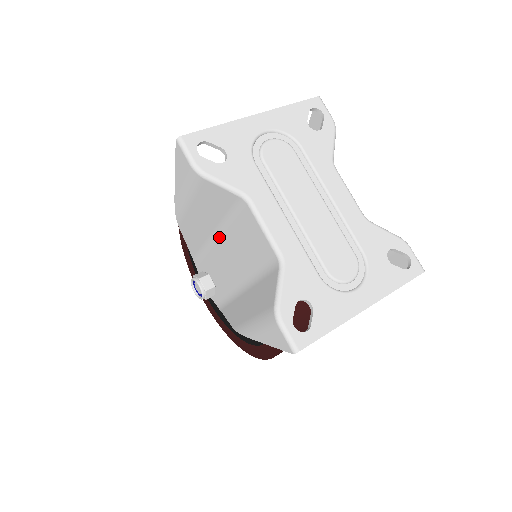
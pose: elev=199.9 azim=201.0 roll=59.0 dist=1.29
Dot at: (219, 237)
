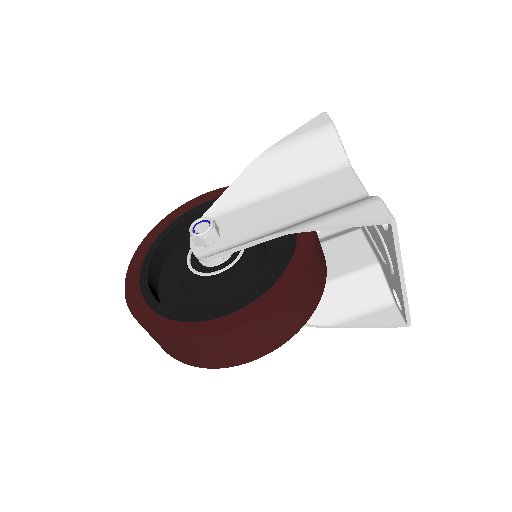
Dot at: (278, 193)
